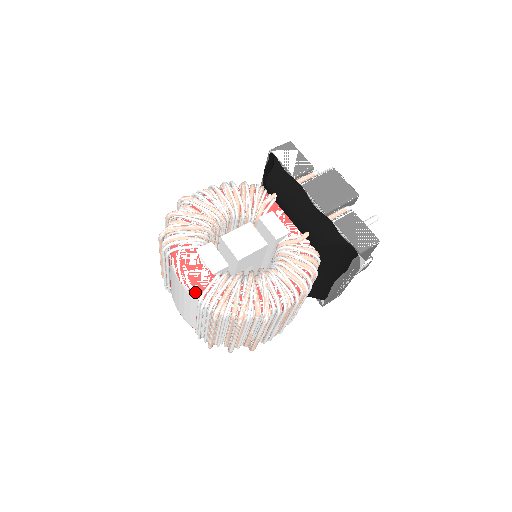
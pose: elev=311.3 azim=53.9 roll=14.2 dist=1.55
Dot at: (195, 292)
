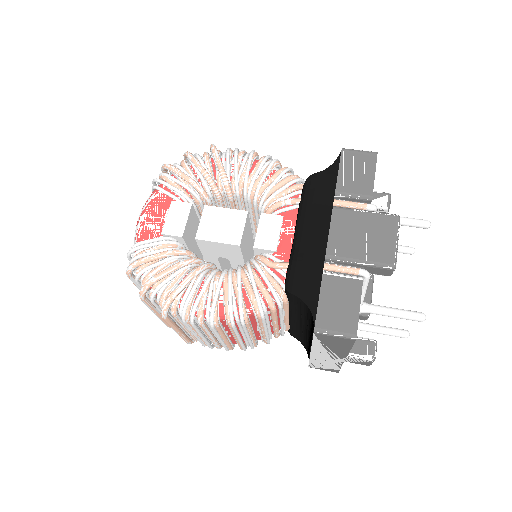
Dot at: (135, 238)
